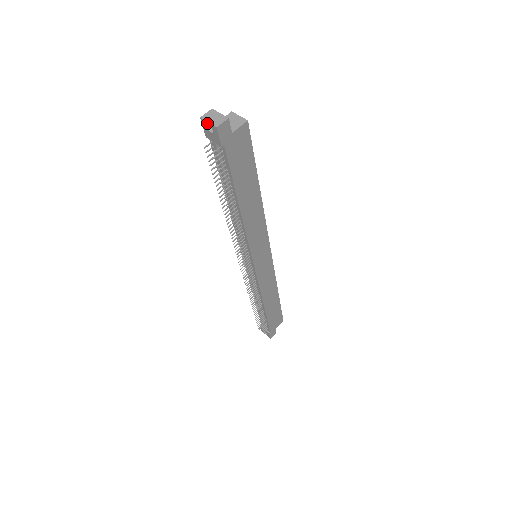
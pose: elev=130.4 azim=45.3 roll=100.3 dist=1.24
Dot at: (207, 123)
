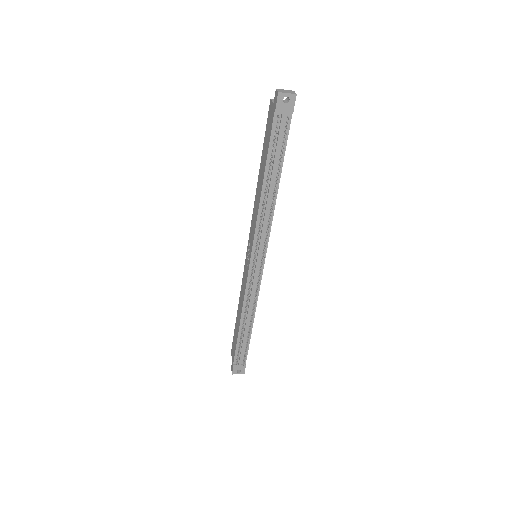
Dot at: (285, 95)
